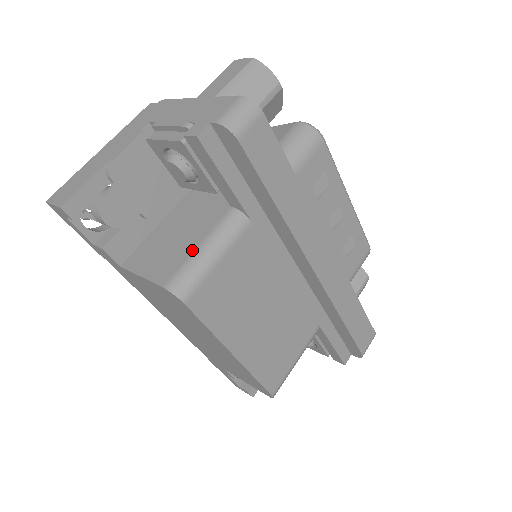
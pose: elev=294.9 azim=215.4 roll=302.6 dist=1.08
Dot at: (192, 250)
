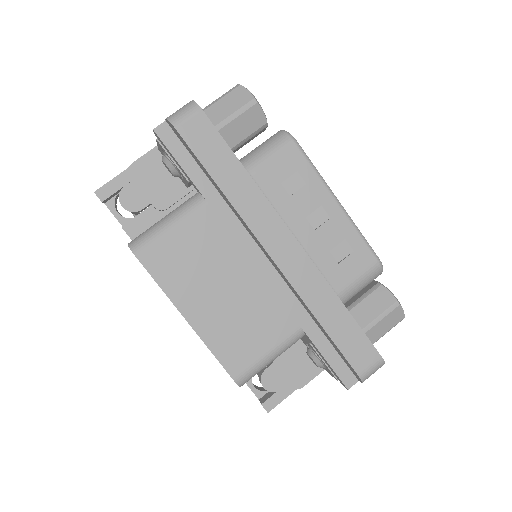
Dot at: (158, 221)
